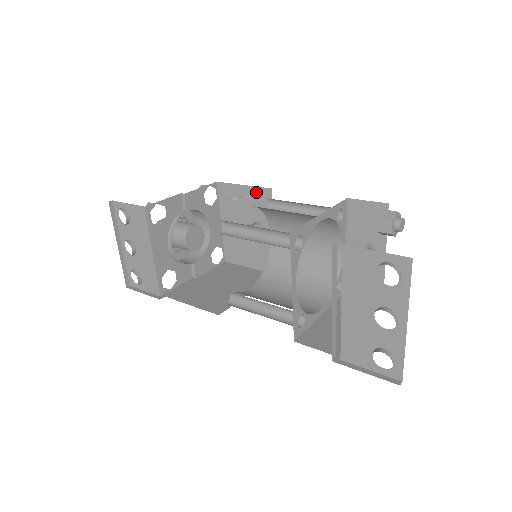
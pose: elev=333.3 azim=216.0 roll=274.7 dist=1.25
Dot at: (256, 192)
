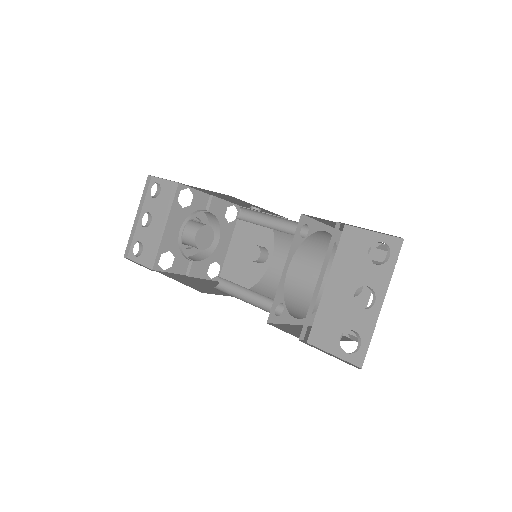
Dot at: occluded
